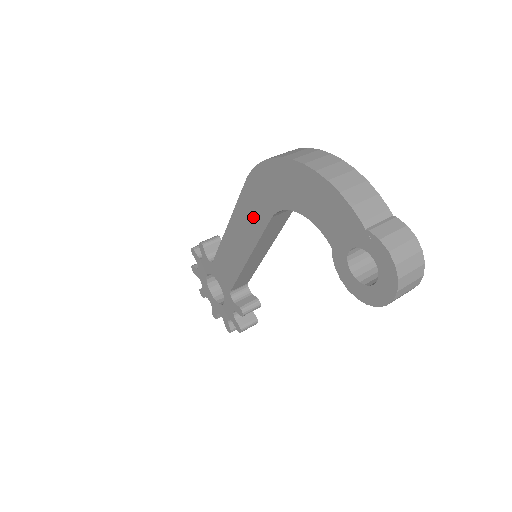
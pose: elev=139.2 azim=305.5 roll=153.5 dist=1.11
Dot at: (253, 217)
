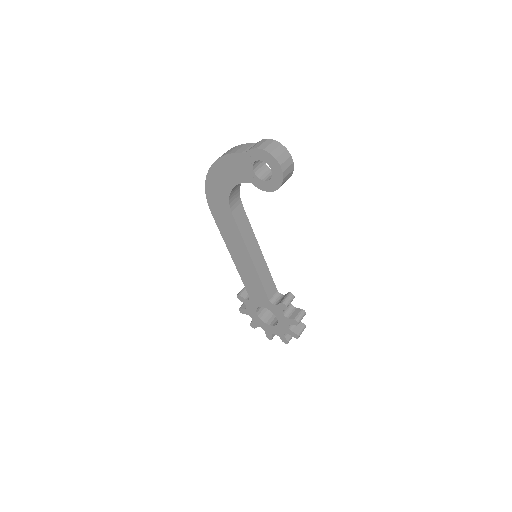
Dot at: (229, 227)
